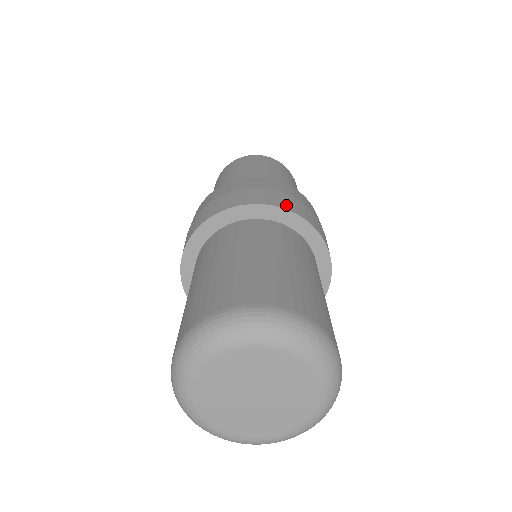
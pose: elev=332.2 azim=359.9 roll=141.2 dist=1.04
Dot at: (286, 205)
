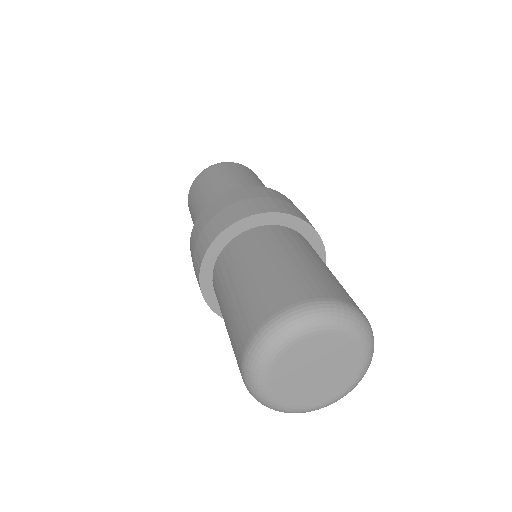
Dot at: (287, 210)
